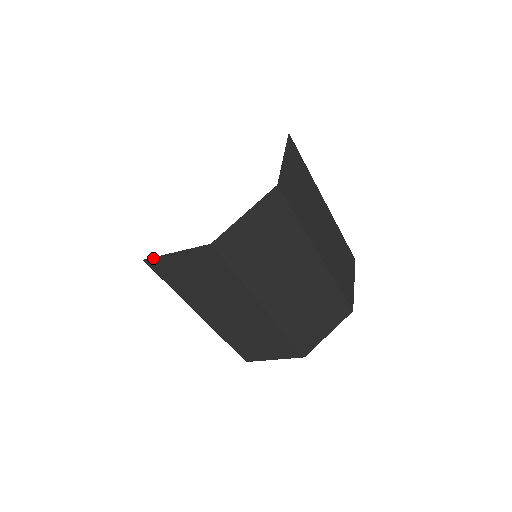
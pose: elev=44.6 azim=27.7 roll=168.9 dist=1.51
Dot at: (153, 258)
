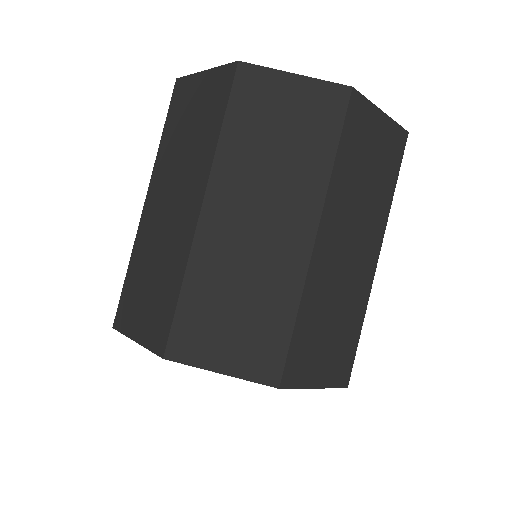
Dot at: (184, 78)
